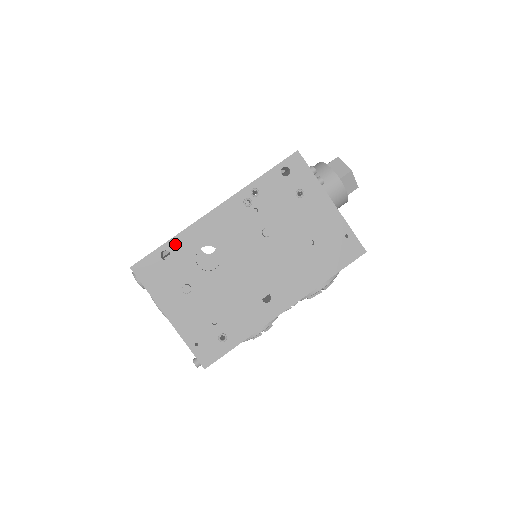
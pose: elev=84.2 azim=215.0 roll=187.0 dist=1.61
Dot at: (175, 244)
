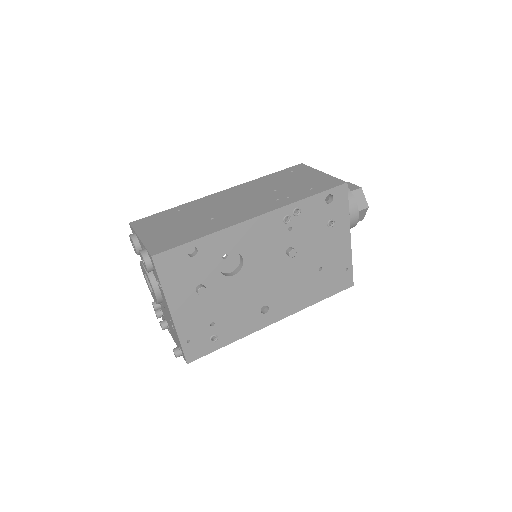
Dot at: (206, 243)
